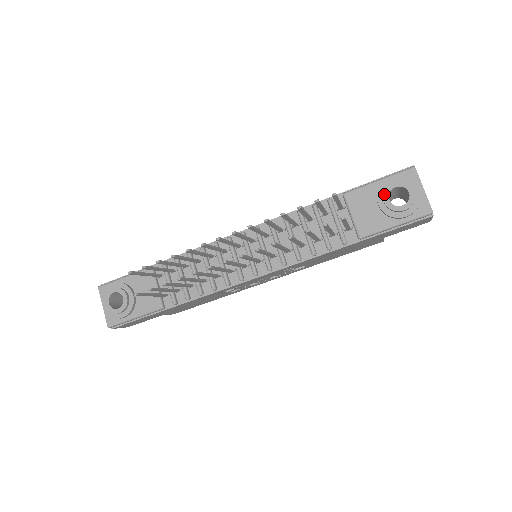
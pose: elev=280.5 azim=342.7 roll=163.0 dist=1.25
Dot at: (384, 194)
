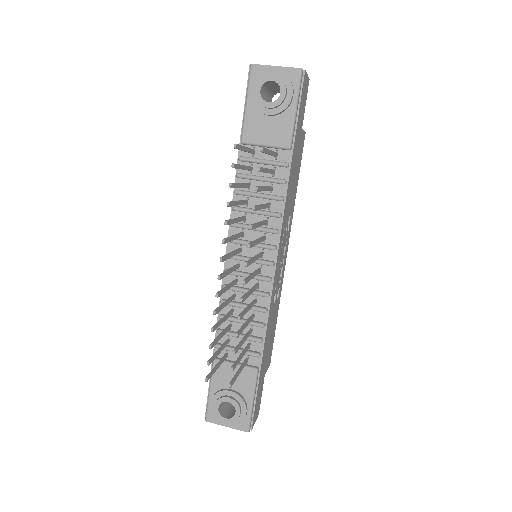
Dot at: (261, 104)
